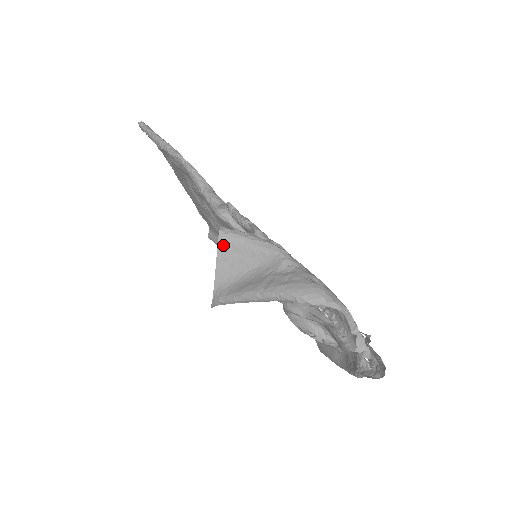
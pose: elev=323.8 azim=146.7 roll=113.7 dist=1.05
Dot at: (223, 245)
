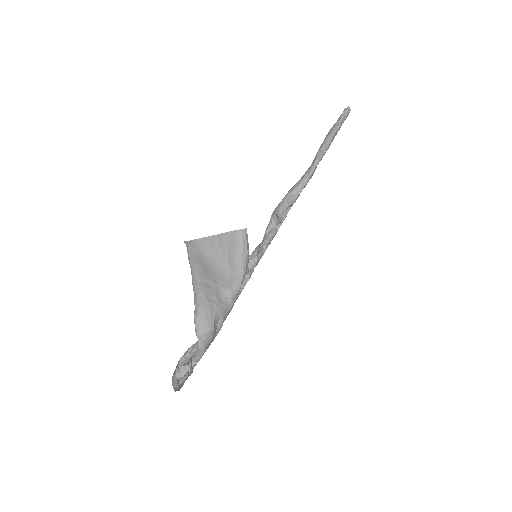
Dot at: (232, 236)
